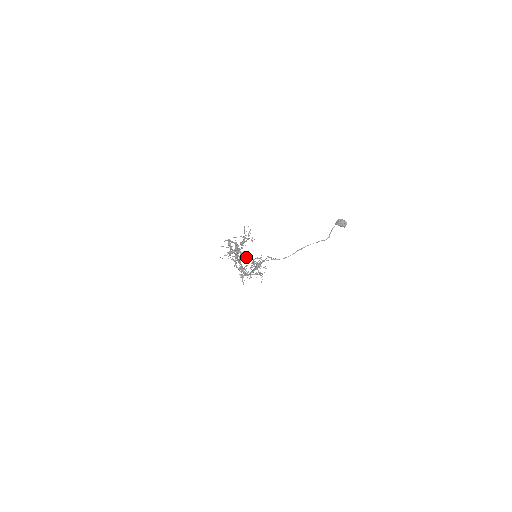
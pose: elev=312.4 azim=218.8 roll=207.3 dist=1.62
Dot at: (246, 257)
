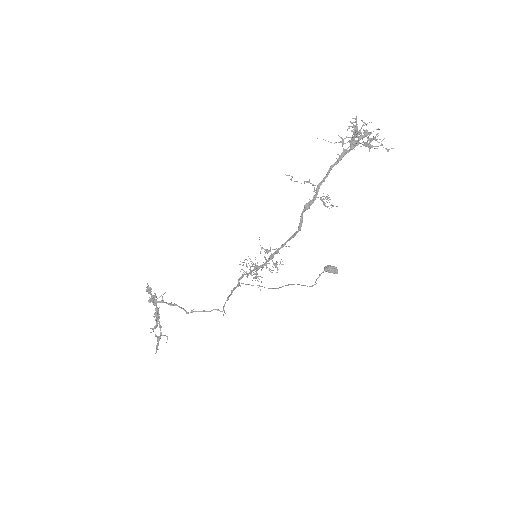
Dot at: (373, 146)
